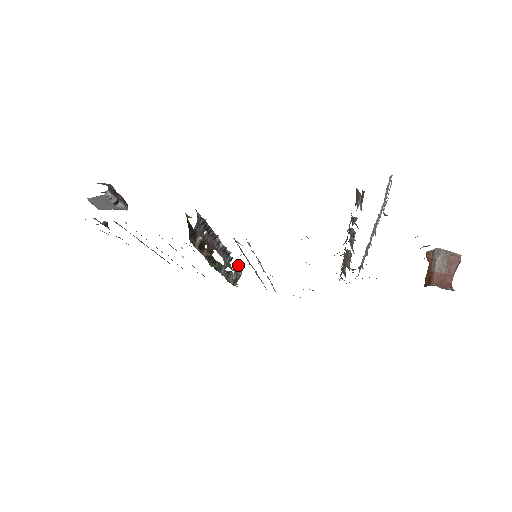
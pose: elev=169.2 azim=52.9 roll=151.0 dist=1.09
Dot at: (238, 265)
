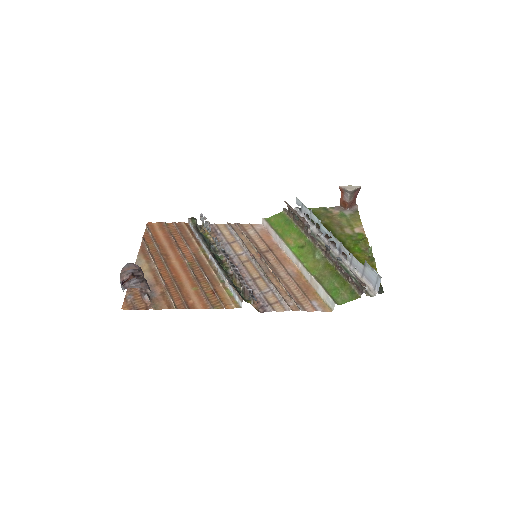
Dot at: (208, 225)
